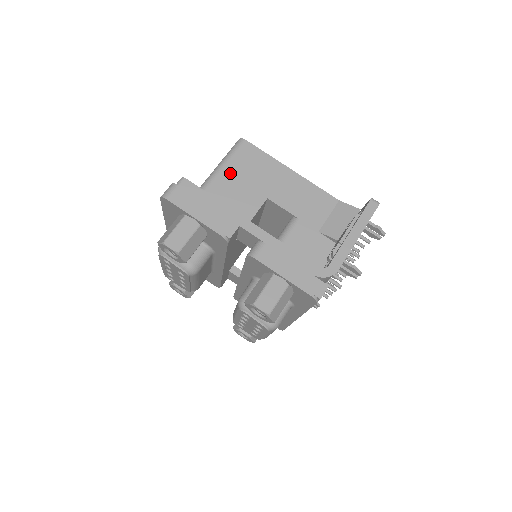
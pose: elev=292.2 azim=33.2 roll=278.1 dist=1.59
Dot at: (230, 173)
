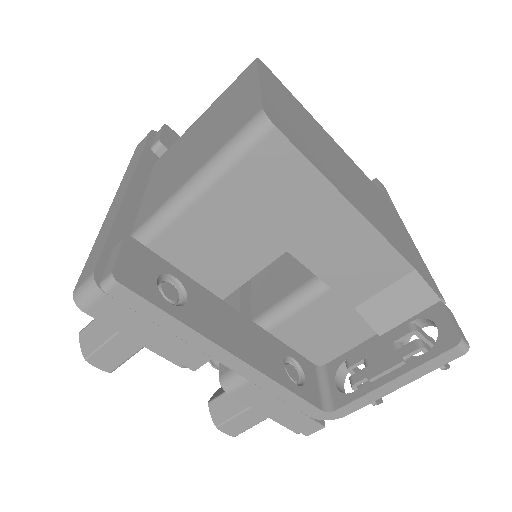
Dot at: (225, 198)
